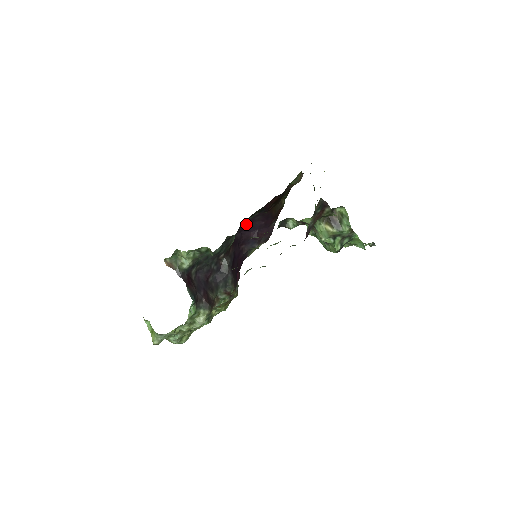
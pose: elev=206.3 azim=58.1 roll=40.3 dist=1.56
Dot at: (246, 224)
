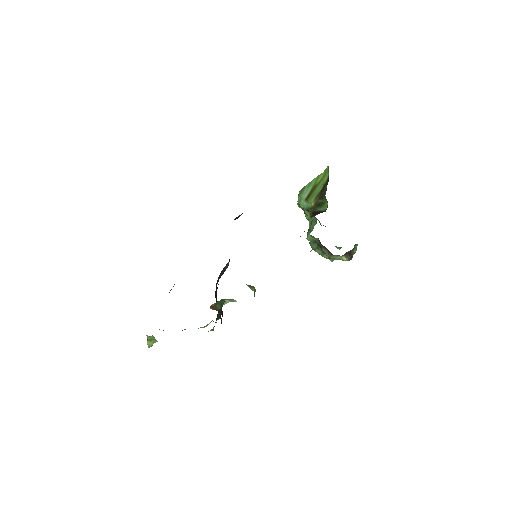
Dot at: occluded
